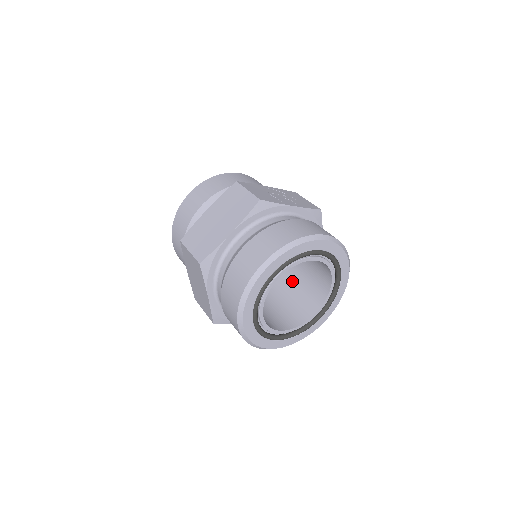
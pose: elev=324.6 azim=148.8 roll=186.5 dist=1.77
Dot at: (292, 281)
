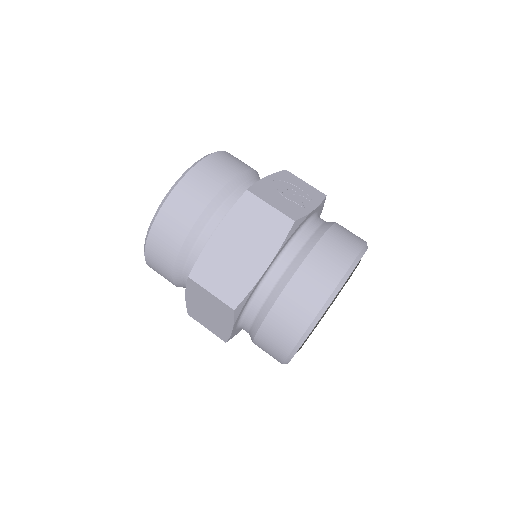
Dot at: occluded
